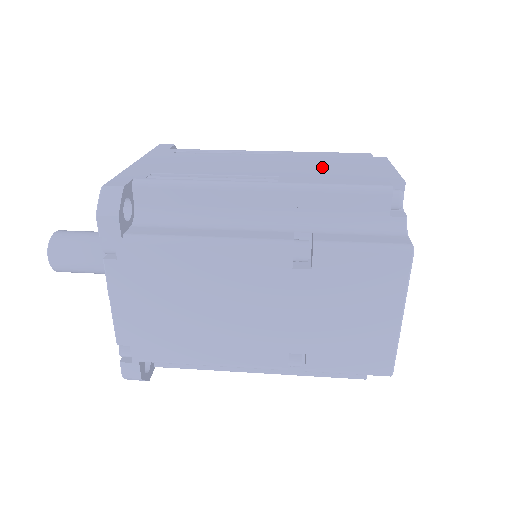
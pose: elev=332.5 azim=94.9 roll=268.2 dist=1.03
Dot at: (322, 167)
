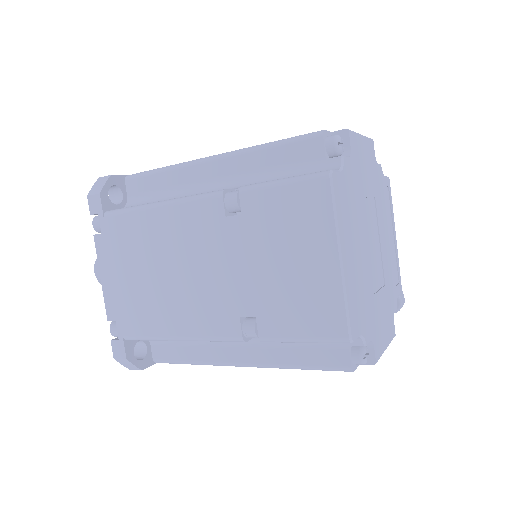
Dot at: occluded
